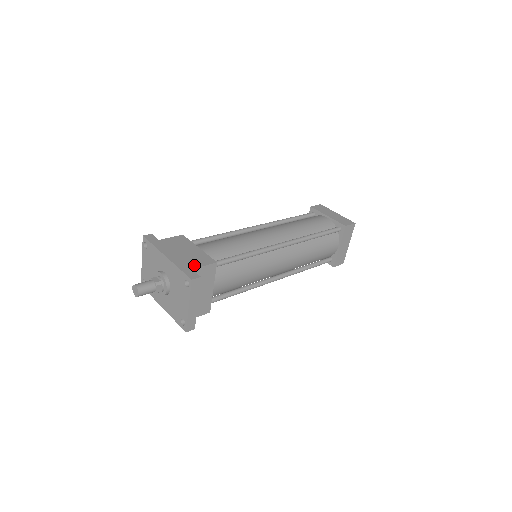
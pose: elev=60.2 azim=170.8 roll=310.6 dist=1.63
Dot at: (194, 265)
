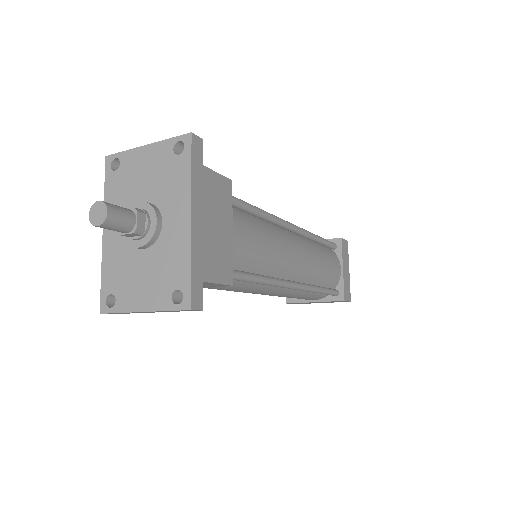
Dot at: (210, 273)
